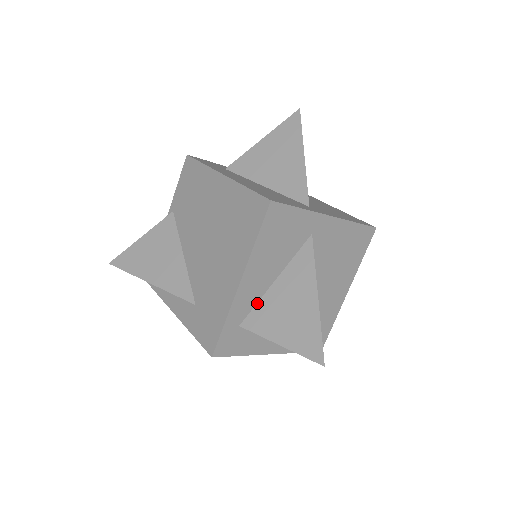
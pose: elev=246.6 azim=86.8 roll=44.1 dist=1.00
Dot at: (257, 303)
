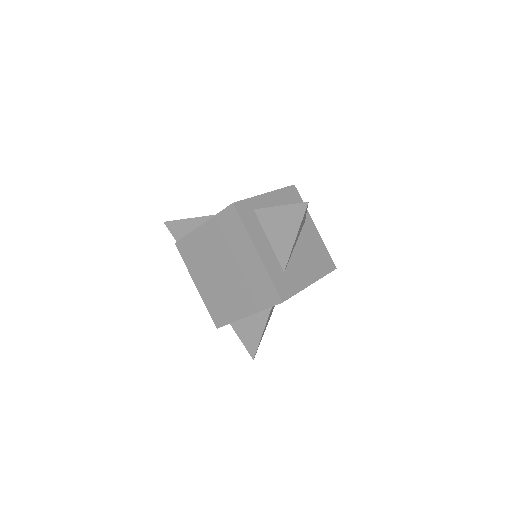
Dot at: occluded
